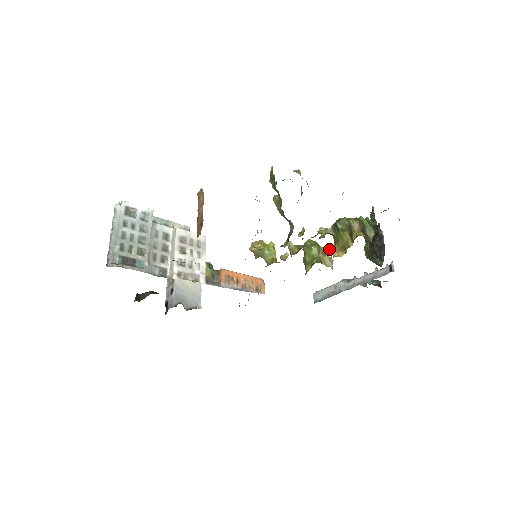
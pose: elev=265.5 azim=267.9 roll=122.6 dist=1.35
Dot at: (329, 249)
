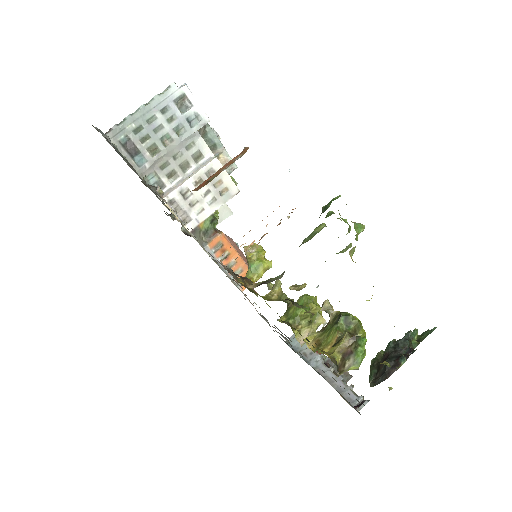
Dot at: (324, 324)
